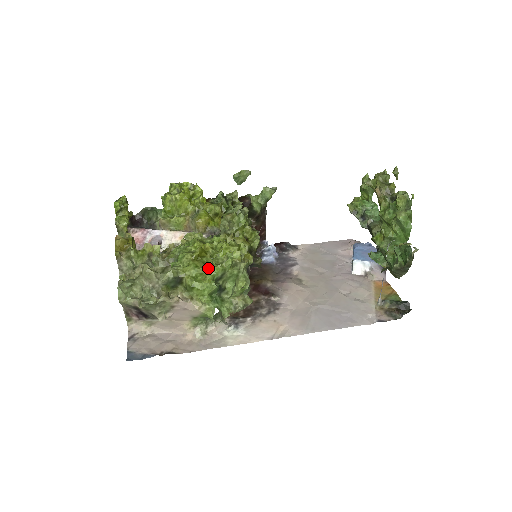
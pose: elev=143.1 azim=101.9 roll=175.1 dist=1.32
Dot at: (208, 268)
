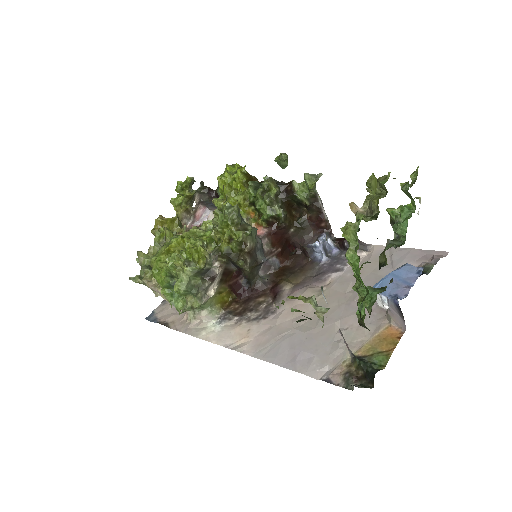
Dot at: occluded
